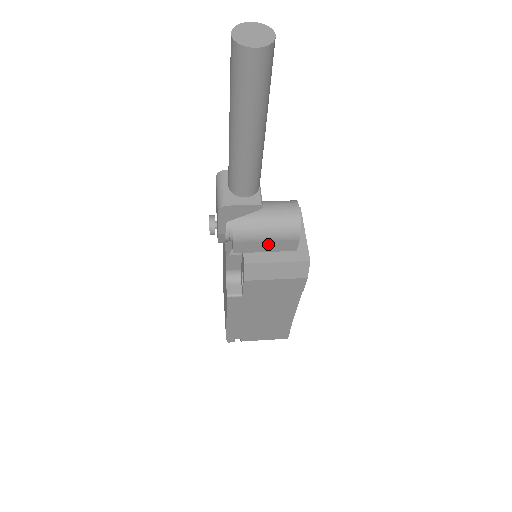
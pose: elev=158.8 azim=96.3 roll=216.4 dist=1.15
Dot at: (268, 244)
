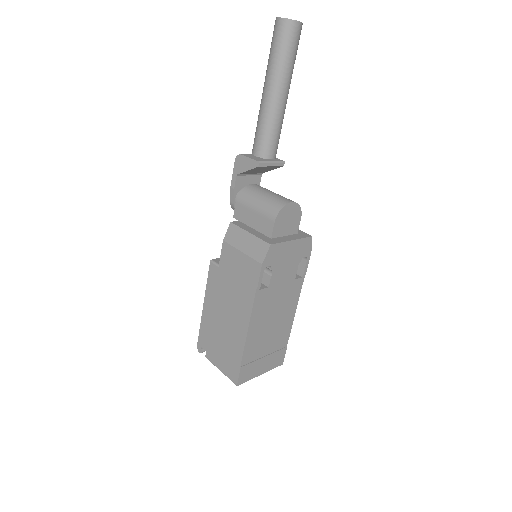
Dot at: (255, 217)
